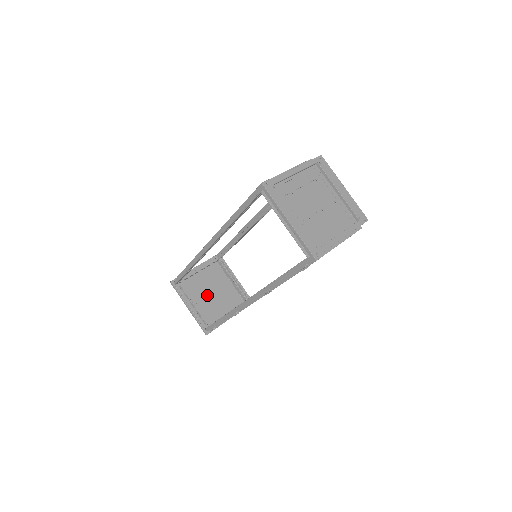
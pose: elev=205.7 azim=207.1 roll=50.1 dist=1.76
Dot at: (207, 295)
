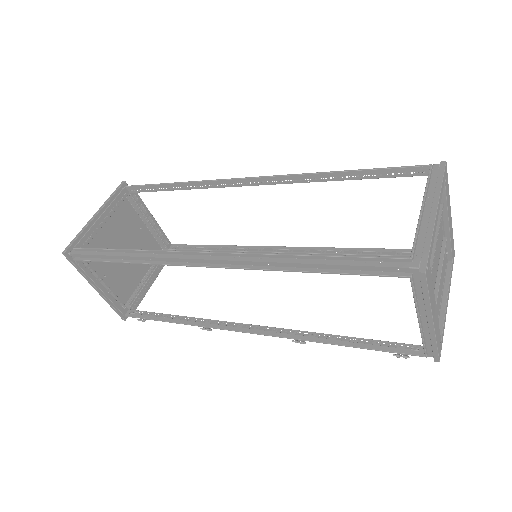
Dot at: occluded
